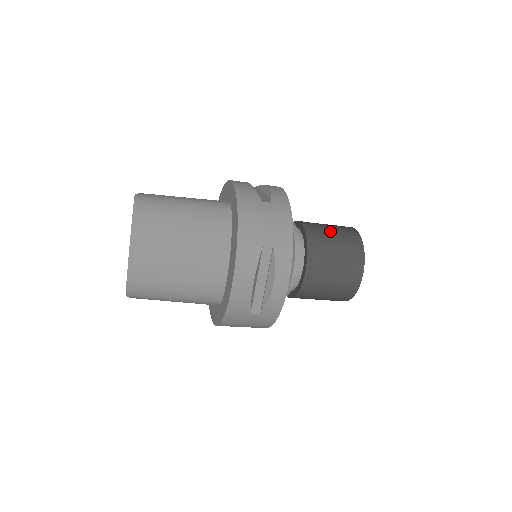
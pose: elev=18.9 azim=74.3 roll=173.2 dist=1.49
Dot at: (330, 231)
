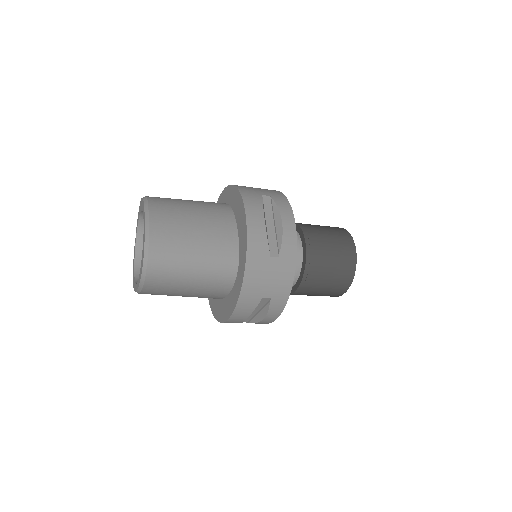
Dot at: occluded
